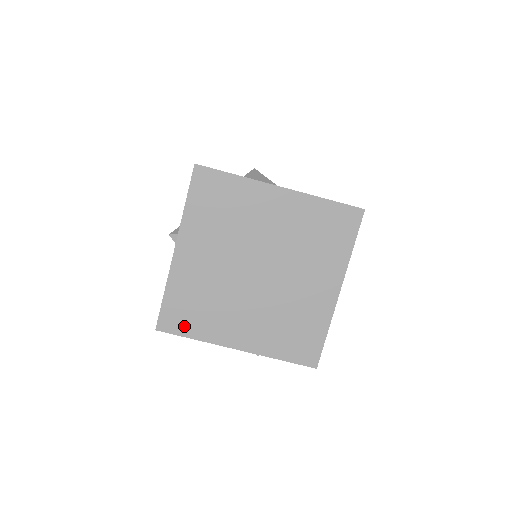
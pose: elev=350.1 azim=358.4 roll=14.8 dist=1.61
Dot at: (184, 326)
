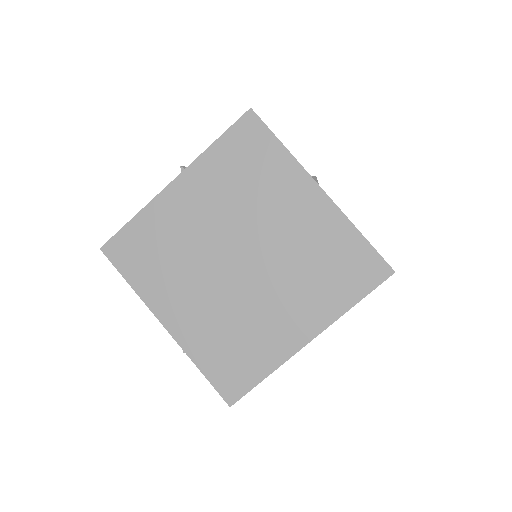
Dot at: (129, 264)
